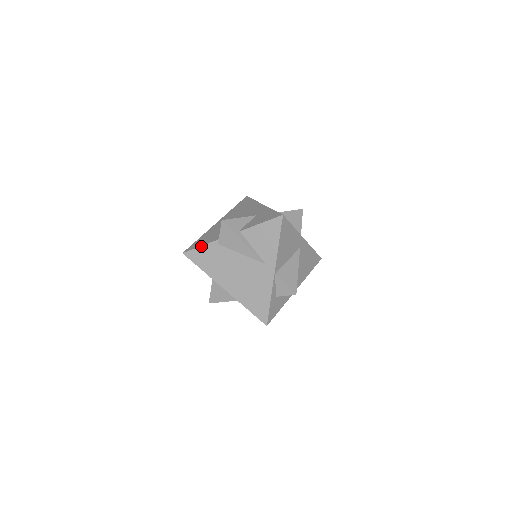
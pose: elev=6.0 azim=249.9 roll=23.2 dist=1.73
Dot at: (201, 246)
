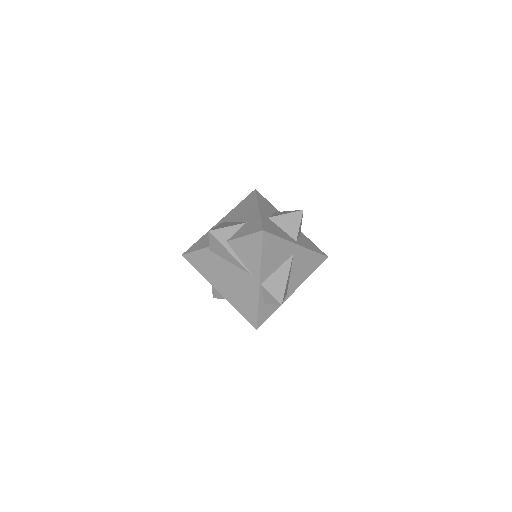
Dot at: (196, 251)
